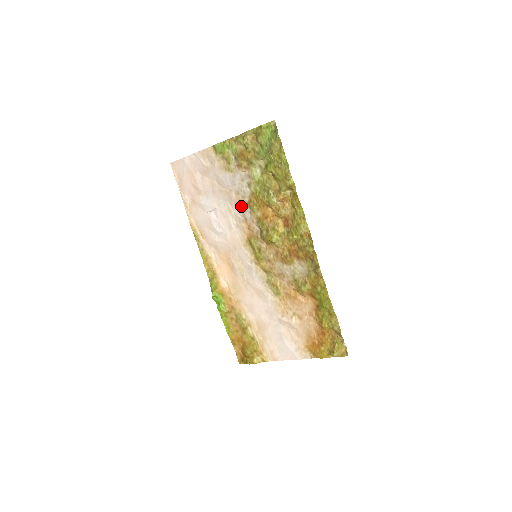
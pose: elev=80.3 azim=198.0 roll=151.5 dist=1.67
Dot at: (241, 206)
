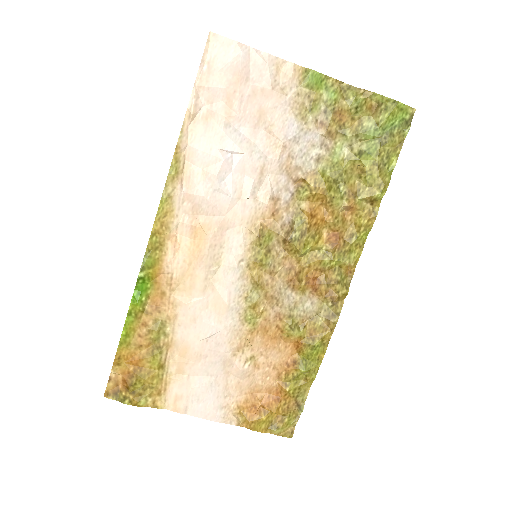
Dot at: (285, 177)
